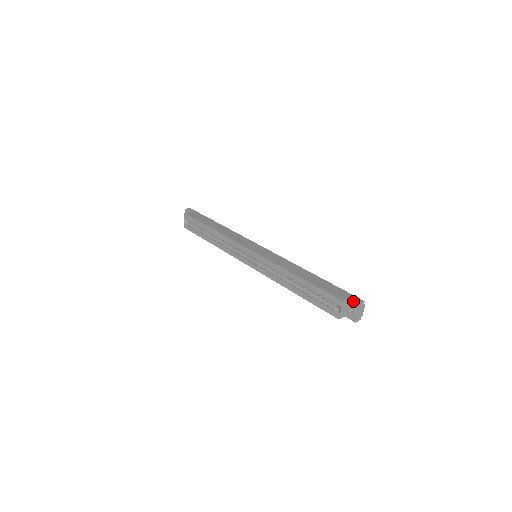
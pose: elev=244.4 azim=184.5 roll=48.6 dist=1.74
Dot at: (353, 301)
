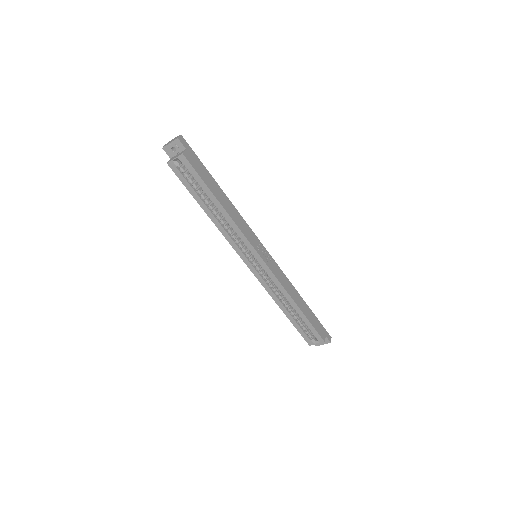
Dot at: (328, 339)
